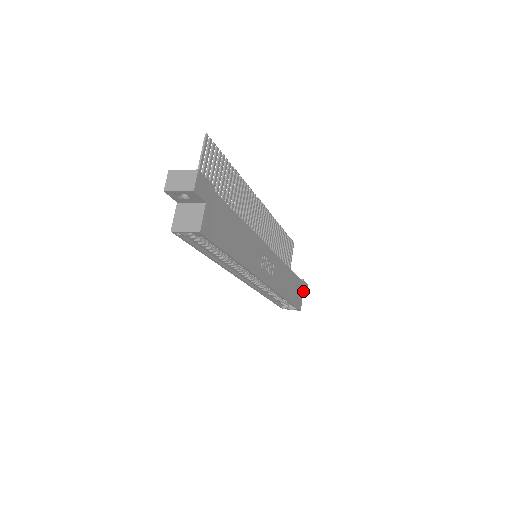
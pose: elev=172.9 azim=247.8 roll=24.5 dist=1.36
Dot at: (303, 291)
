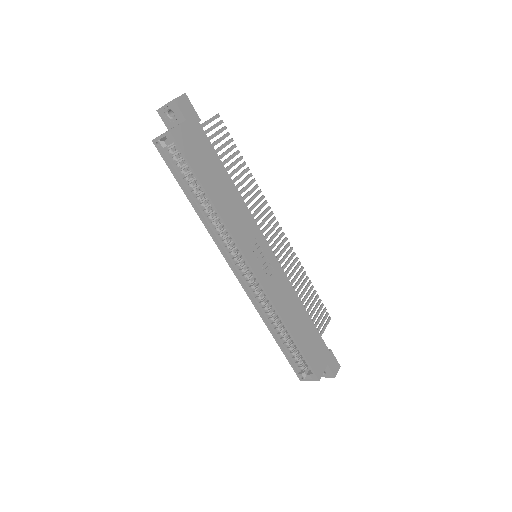
Dot at: (328, 363)
